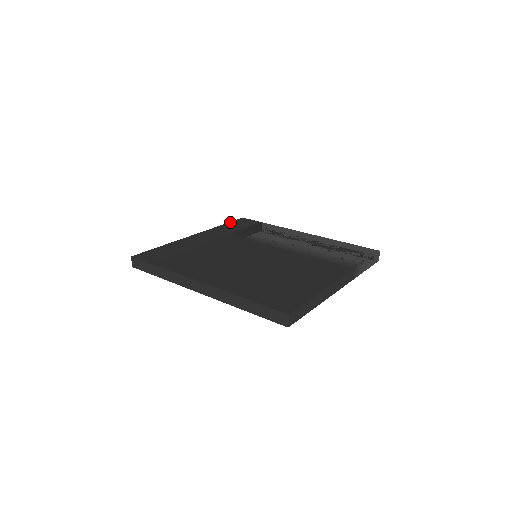
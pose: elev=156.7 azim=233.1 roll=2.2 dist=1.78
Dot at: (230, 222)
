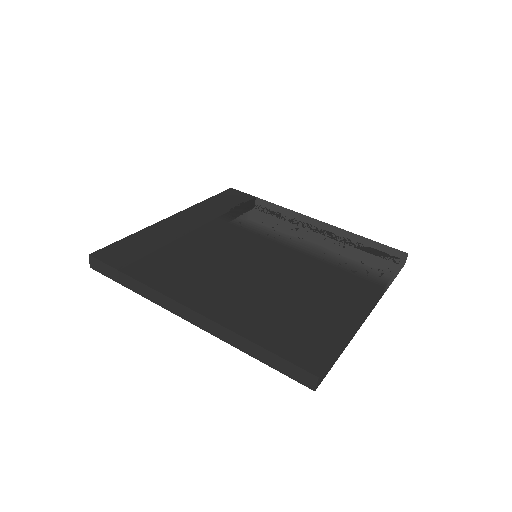
Dot at: (216, 195)
